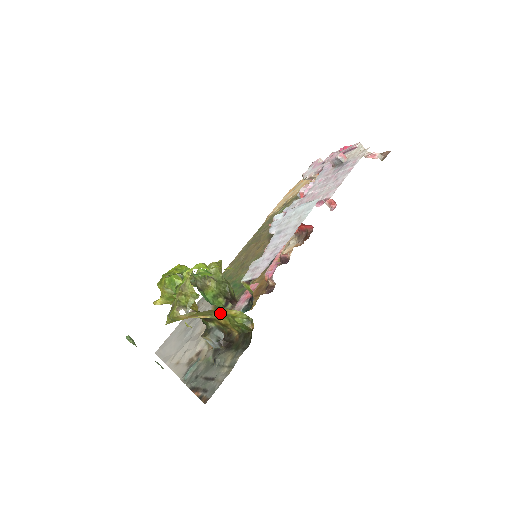
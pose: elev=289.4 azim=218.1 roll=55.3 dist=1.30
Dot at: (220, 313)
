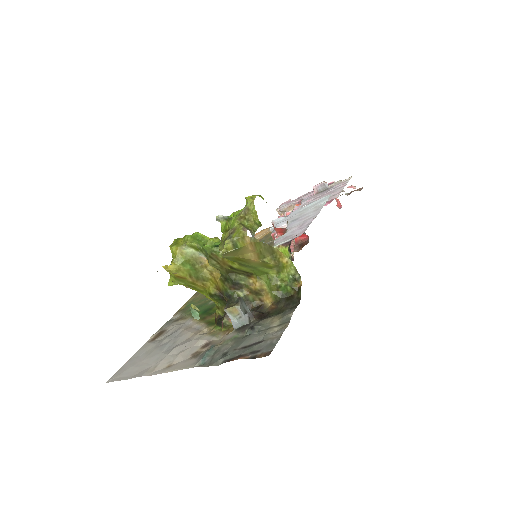
Dot at: (273, 257)
